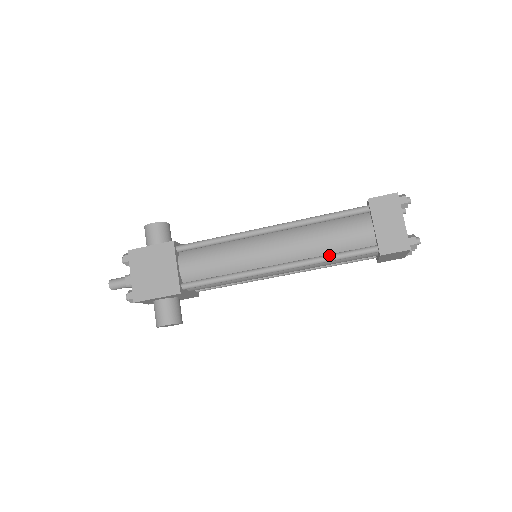
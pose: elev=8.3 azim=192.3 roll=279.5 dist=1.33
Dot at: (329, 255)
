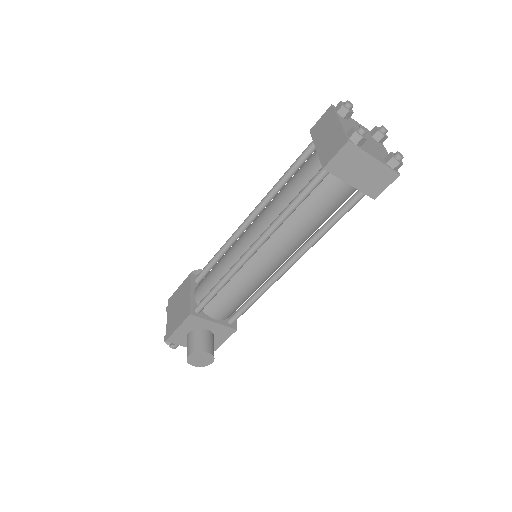
Dot at: (288, 205)
